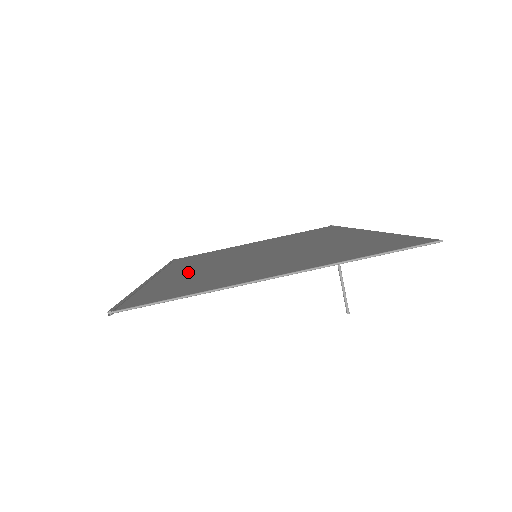
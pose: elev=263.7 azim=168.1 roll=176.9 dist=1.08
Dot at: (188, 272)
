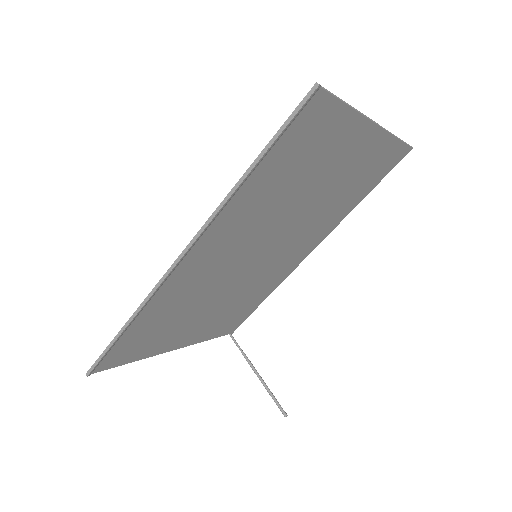
Dot at: (233, 230)
